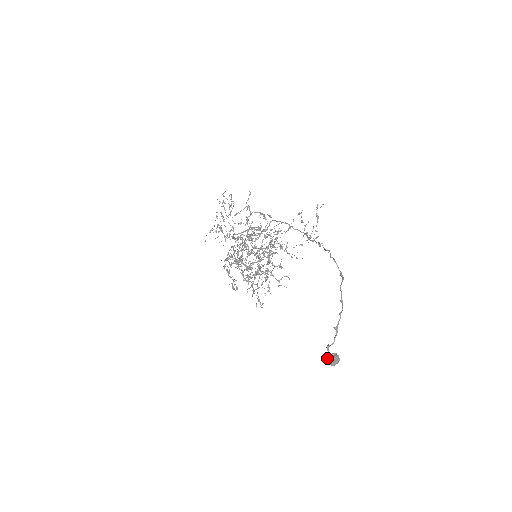
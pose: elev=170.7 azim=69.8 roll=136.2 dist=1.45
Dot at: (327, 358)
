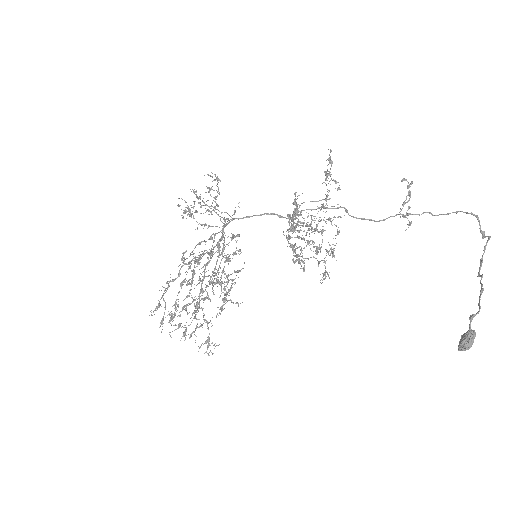
Dot at: (468, 335)
